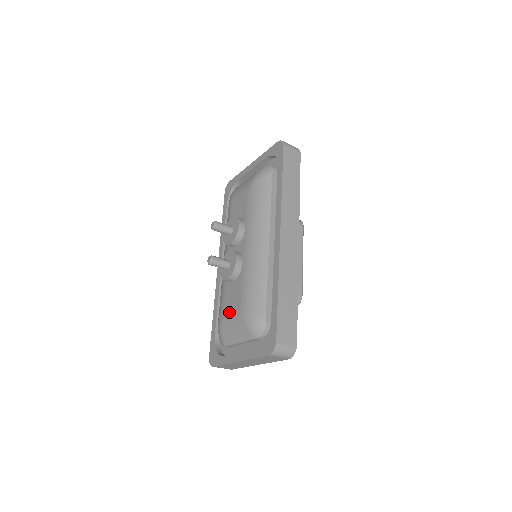
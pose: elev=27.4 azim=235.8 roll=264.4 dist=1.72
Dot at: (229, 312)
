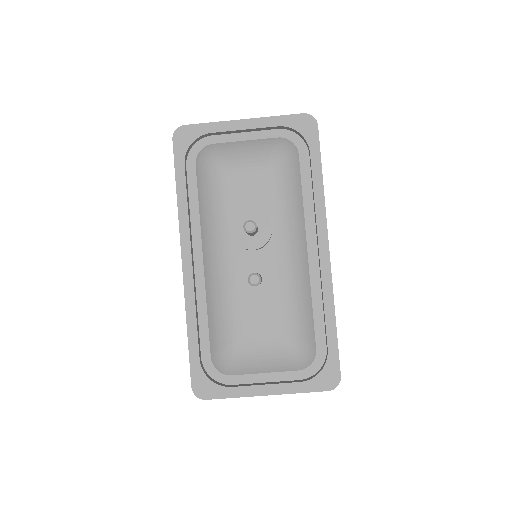
Dot at: (258, 340)
